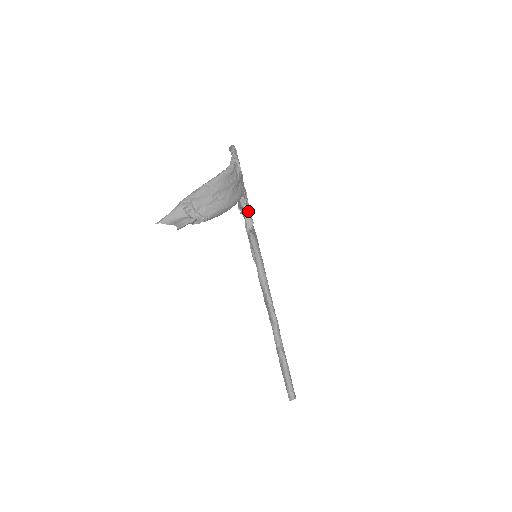
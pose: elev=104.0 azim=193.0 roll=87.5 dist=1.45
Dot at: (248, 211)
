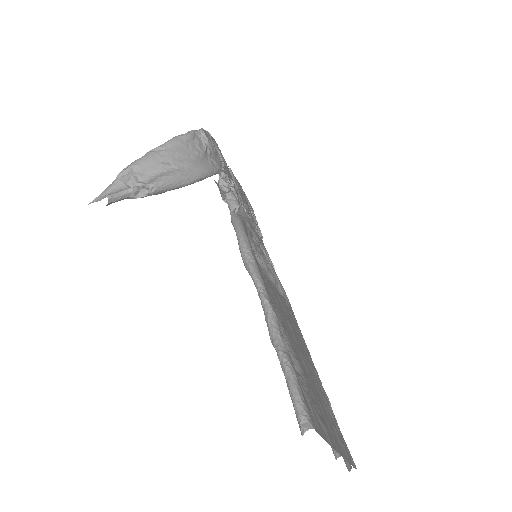
Dot at: (231, 195)
